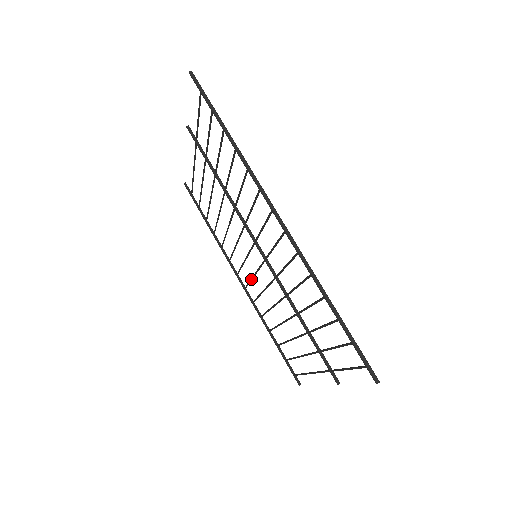
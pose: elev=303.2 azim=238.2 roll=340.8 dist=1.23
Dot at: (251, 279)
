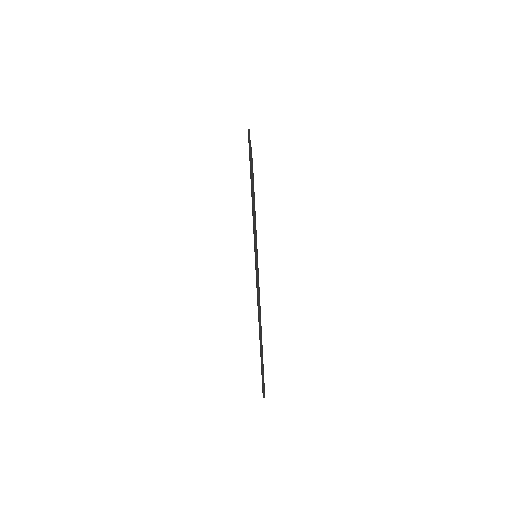
Dot at: occluded
